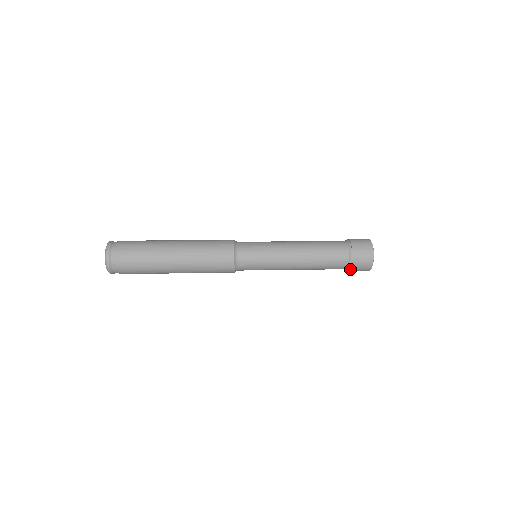
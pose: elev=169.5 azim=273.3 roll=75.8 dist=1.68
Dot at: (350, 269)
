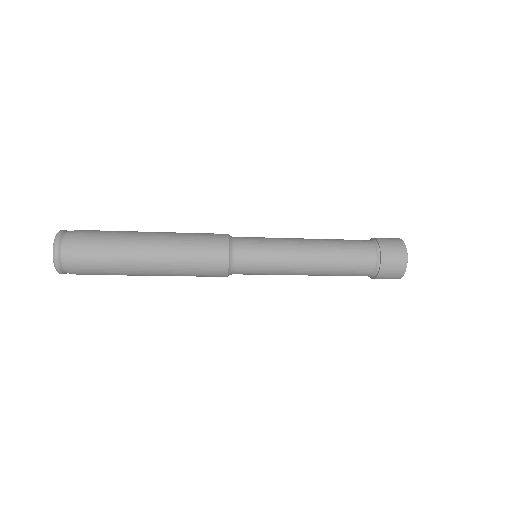
Dot at: (375, 278)
